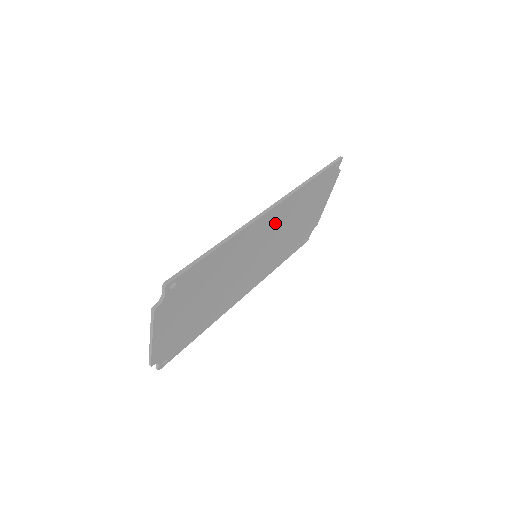
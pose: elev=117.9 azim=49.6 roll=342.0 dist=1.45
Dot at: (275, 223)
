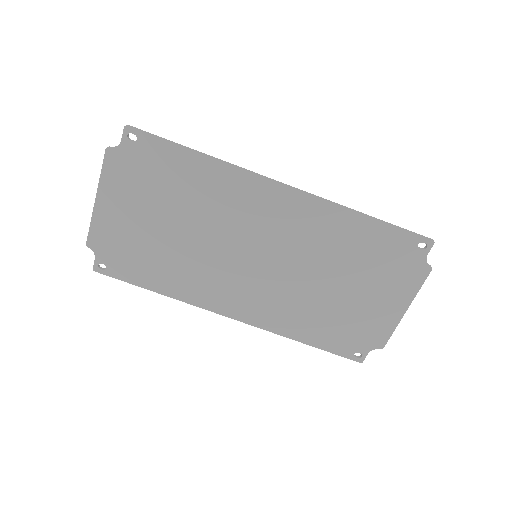
Dot at: (291, 225)
